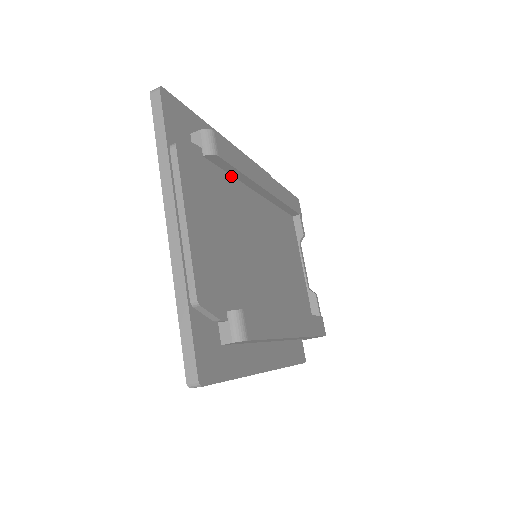
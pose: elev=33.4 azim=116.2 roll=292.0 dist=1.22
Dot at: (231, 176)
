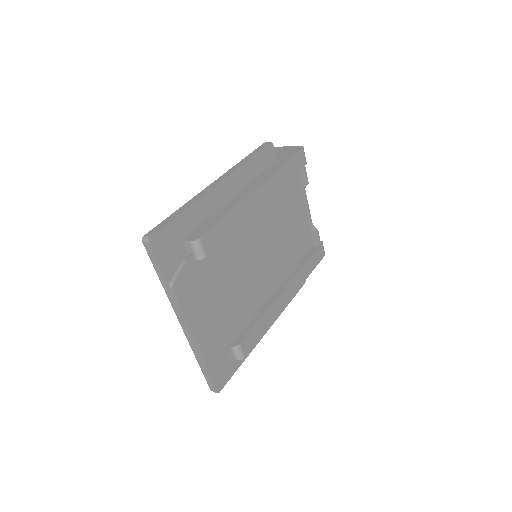
Dot at: occluded
